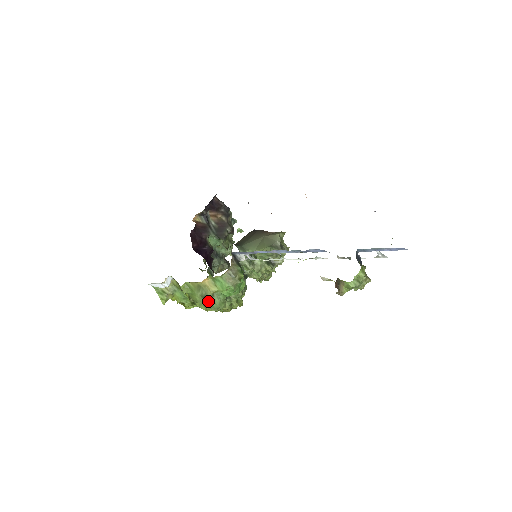
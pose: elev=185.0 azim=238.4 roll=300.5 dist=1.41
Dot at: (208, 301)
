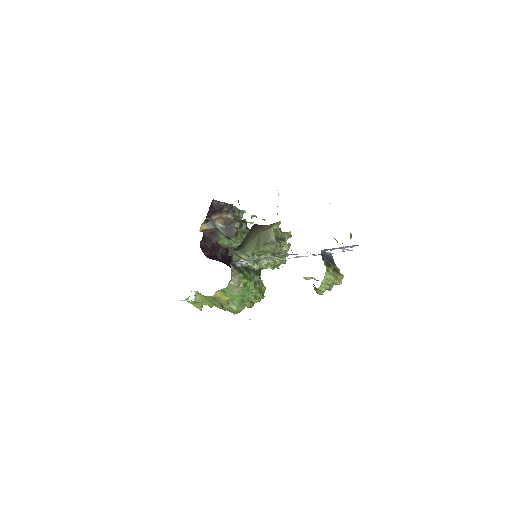
Dot at: (226, 309)
